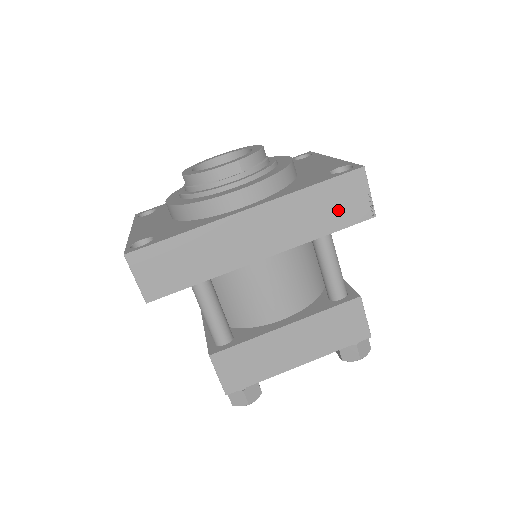
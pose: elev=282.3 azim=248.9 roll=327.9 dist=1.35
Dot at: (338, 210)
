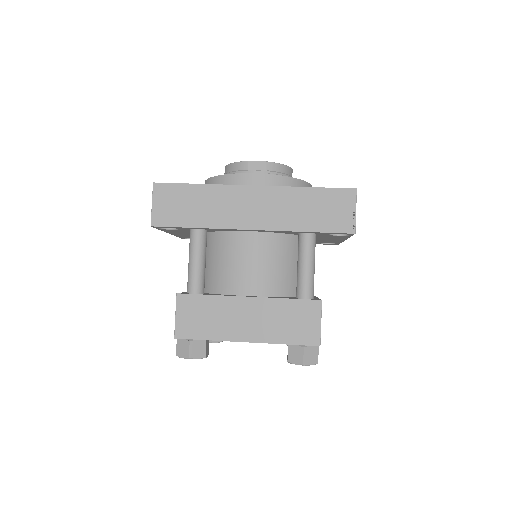
Dot at: (325, 215)
